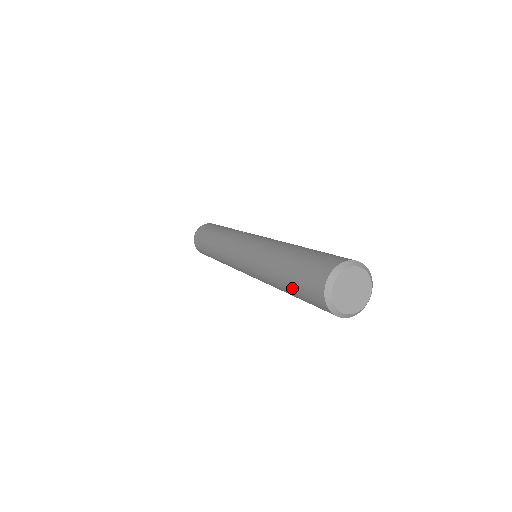
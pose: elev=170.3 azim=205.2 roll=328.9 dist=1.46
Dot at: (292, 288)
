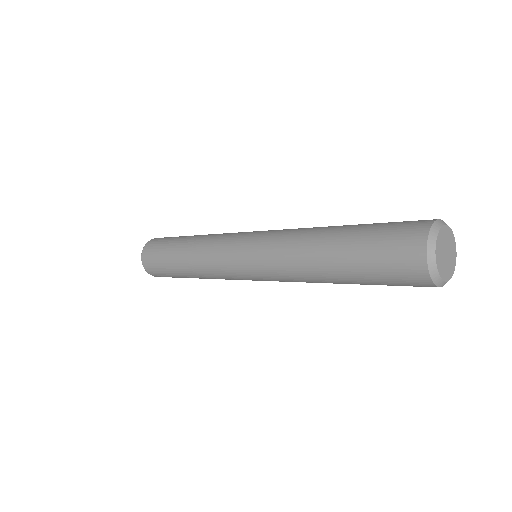
Dot at: (359, 272)
